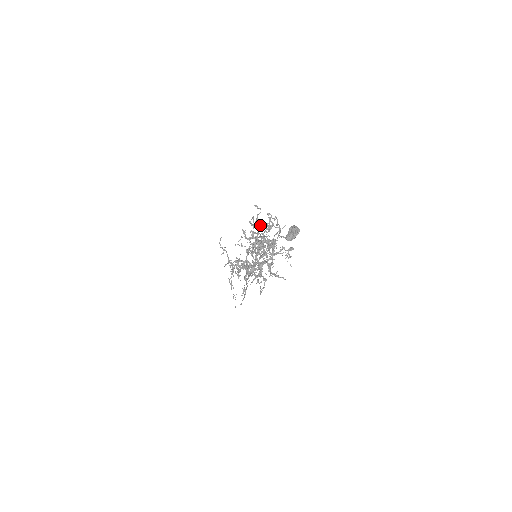
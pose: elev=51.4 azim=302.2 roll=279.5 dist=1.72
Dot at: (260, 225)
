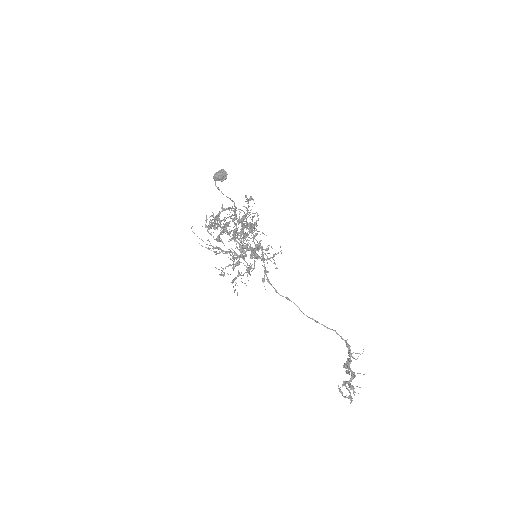
Dot at: (244, 236)
